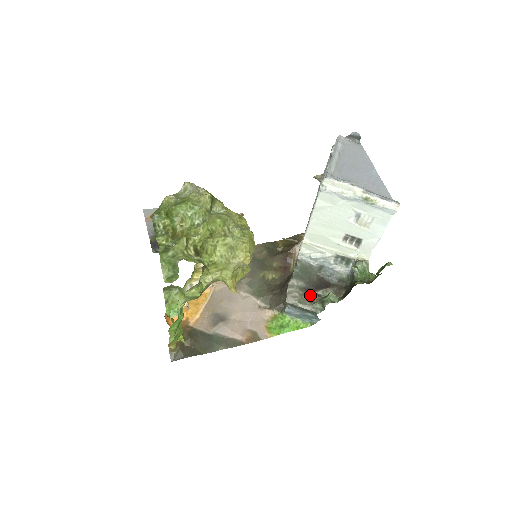
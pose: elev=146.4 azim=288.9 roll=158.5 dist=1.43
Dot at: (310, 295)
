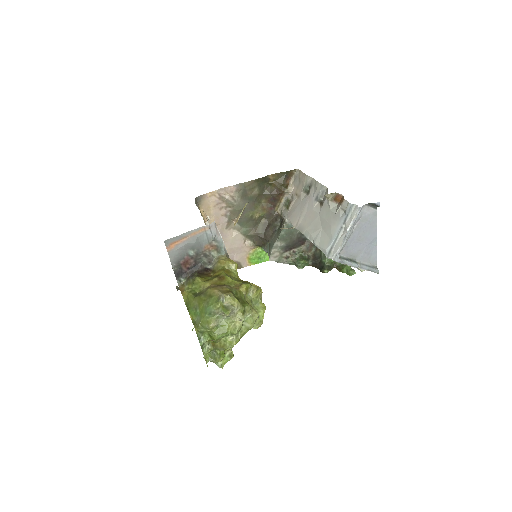
Dot at: (288, 253)
